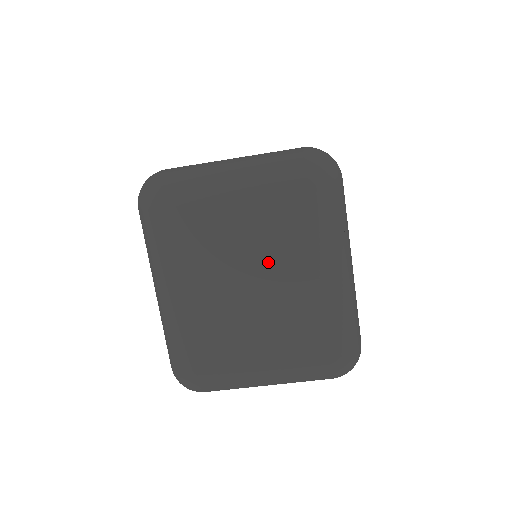
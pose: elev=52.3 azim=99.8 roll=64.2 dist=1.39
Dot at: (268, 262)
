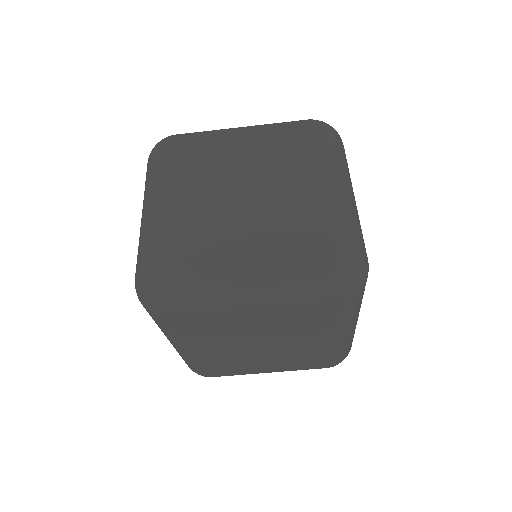
Dot at: (282, 337)
